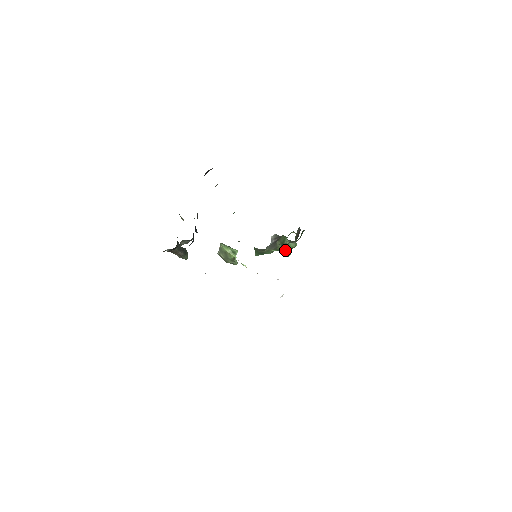
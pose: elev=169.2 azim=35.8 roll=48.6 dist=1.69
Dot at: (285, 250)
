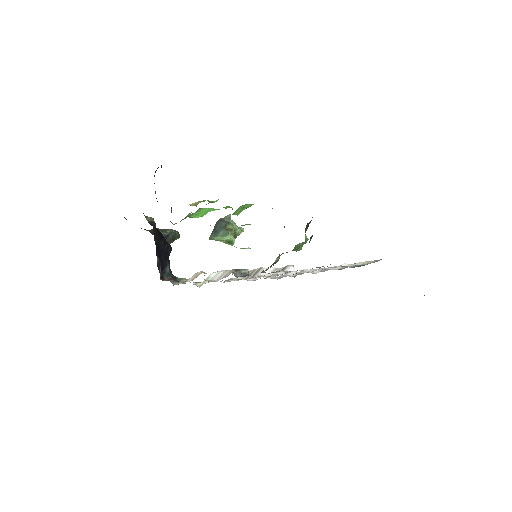
Dot at: occluded
